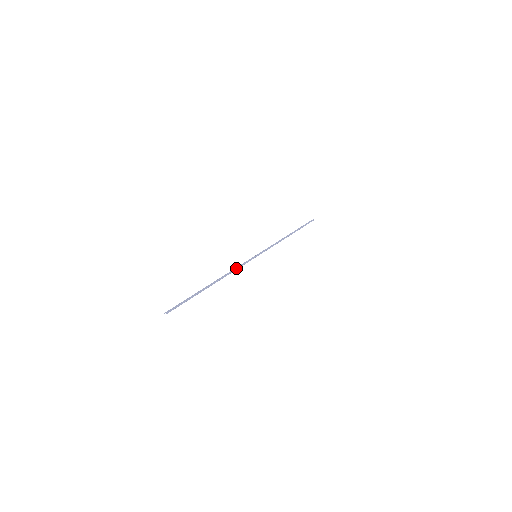
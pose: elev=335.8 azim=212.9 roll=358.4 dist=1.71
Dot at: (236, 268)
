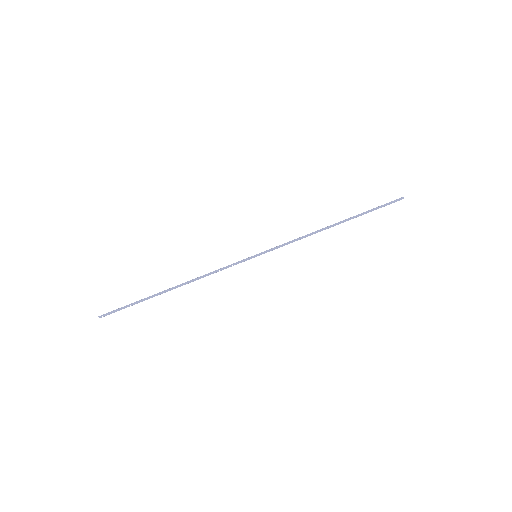
Dot at: occluded
